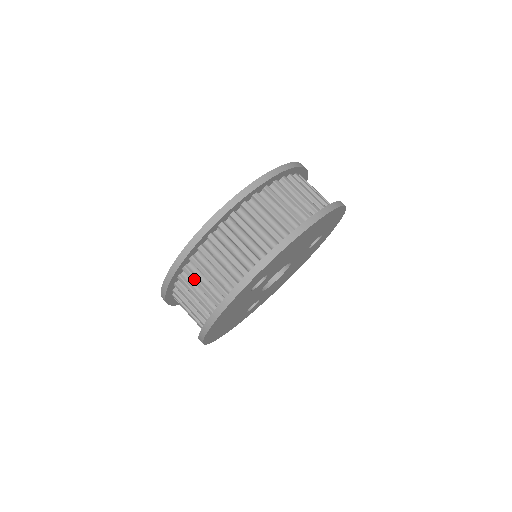
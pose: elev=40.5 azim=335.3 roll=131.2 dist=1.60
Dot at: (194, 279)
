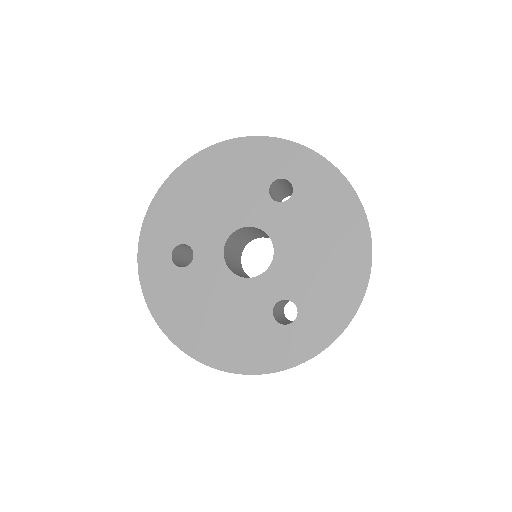
Dot at: occluded
